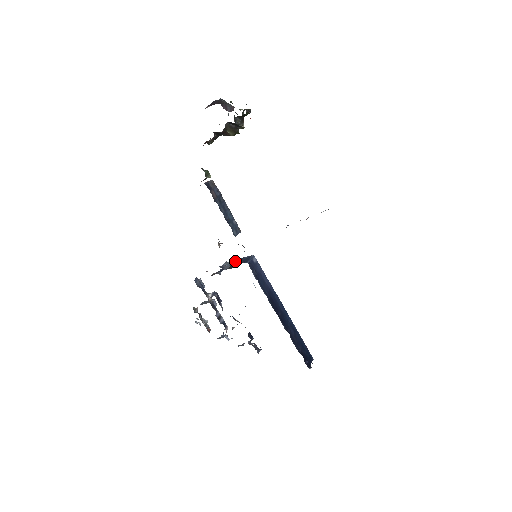
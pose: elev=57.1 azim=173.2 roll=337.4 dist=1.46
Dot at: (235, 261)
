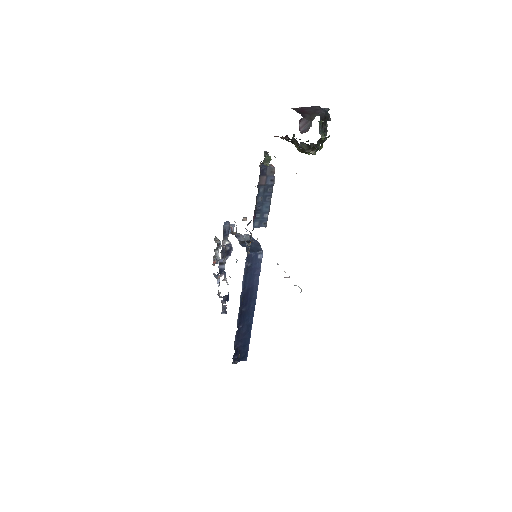
Dot at: (255, 241)
